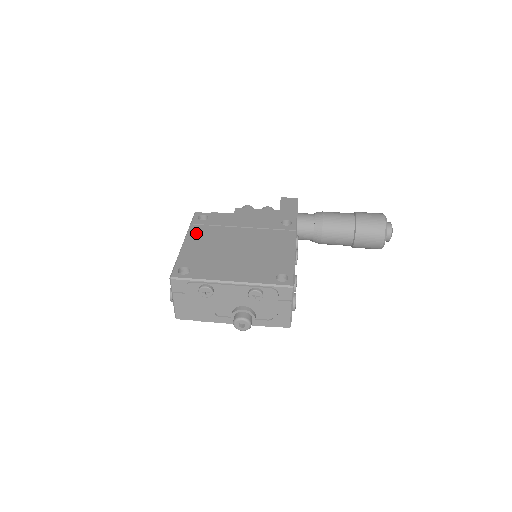
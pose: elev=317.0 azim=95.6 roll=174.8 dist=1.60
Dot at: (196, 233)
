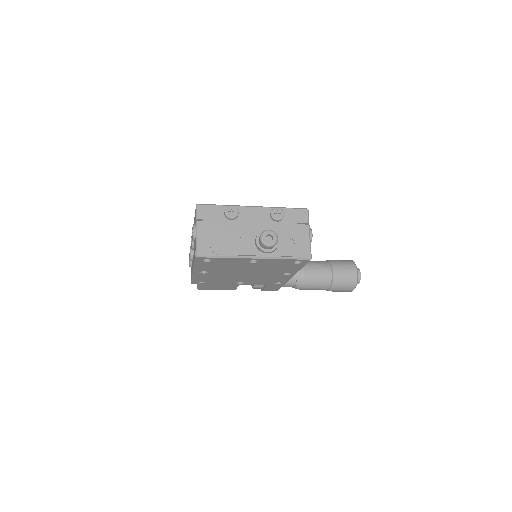
Dot at: occluded
